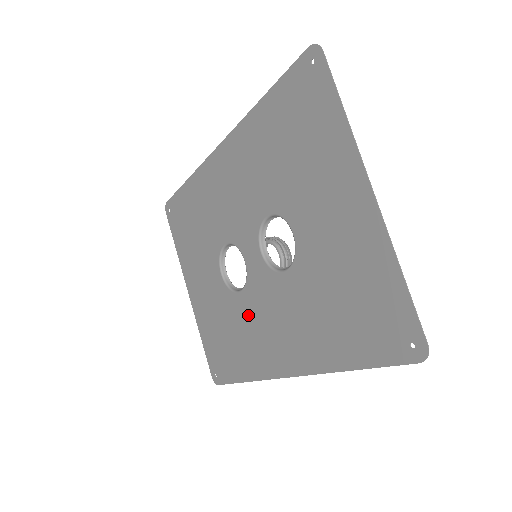
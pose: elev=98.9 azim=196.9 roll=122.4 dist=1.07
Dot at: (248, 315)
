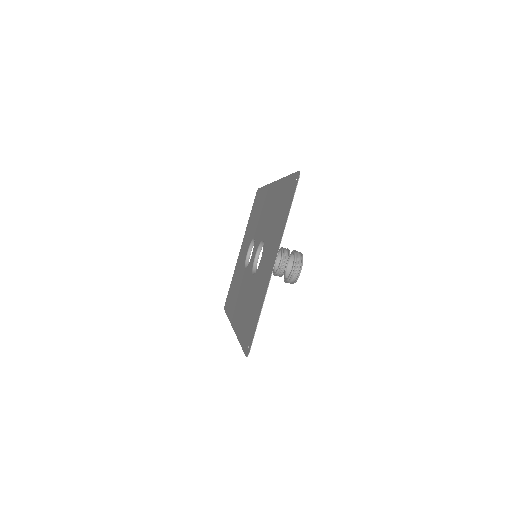
Dot at: (241, 284)
